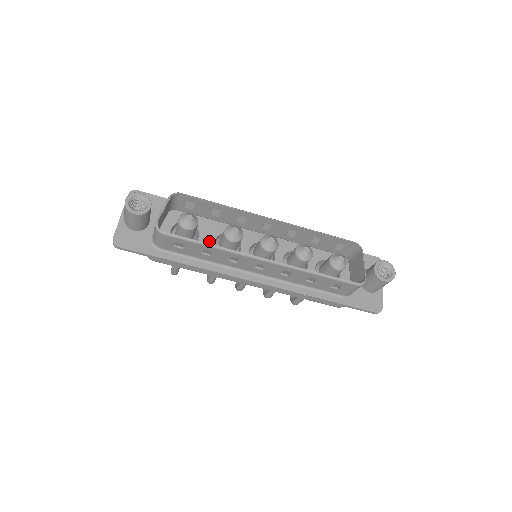
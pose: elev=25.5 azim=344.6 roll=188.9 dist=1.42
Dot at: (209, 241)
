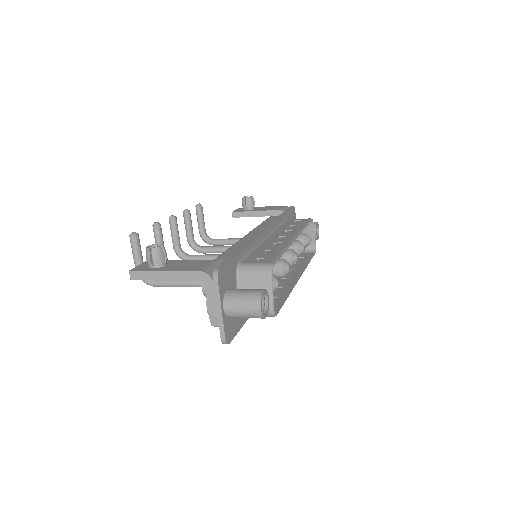
Dot at: occluded
